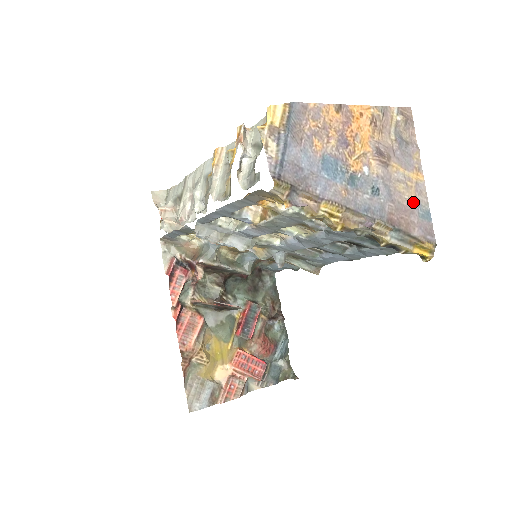
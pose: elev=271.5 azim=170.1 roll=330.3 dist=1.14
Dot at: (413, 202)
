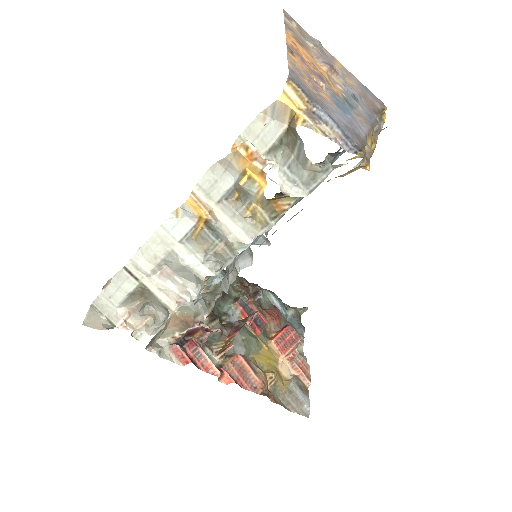
Dot at: (358, 85)
